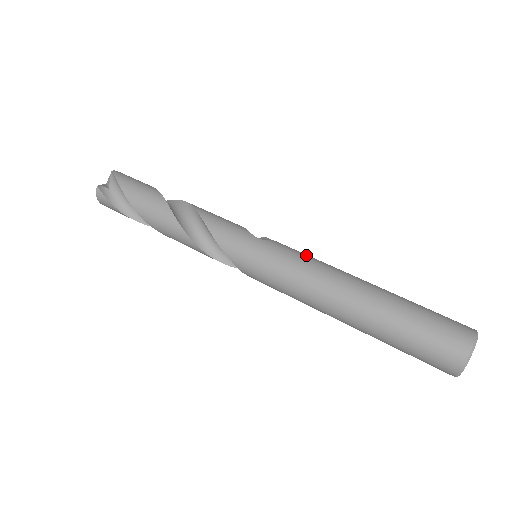
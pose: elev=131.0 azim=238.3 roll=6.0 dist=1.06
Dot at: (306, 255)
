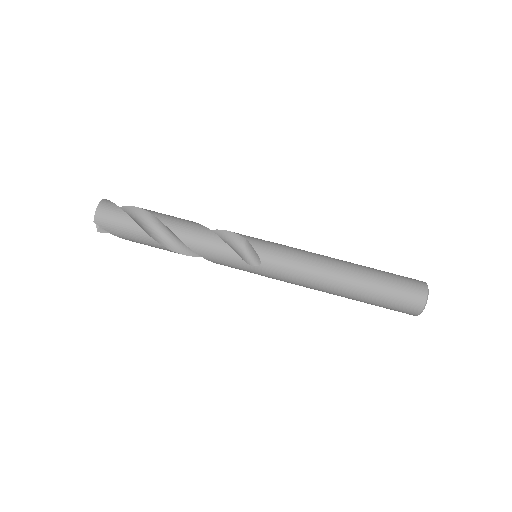
Dot at: (294, 271)
